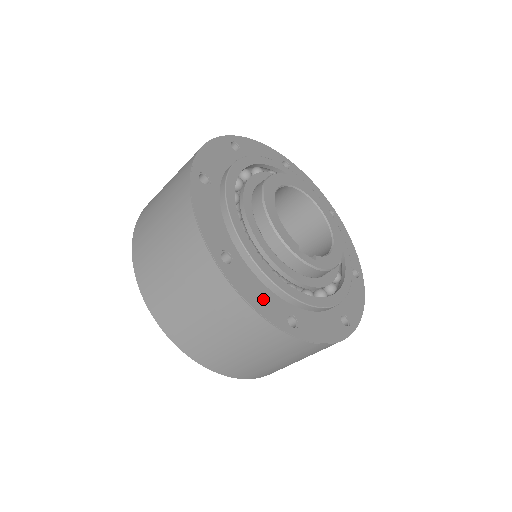
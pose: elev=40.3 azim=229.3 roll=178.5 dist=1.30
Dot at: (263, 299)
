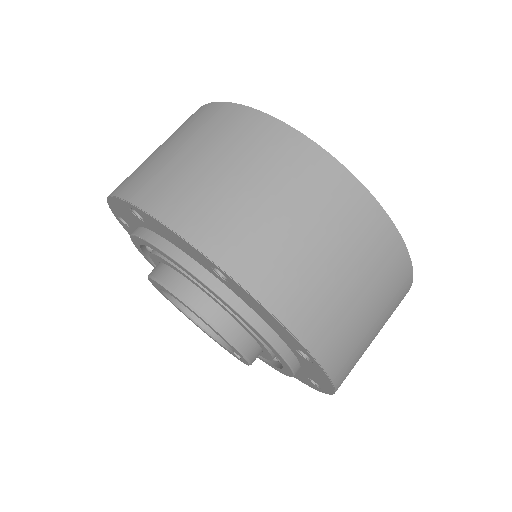
Dot at: occluded
